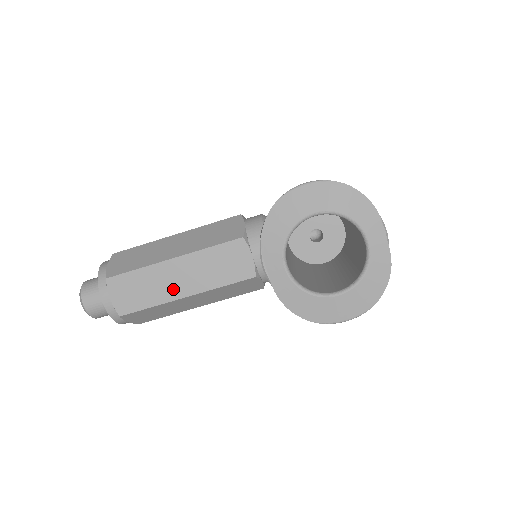
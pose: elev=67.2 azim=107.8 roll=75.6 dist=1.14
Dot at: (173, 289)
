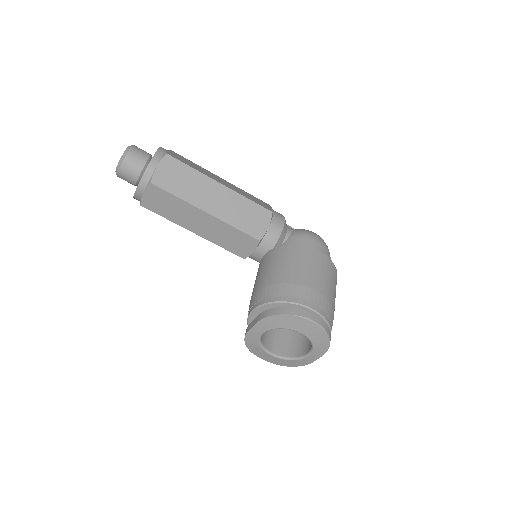
Dot at: (190, 224)
